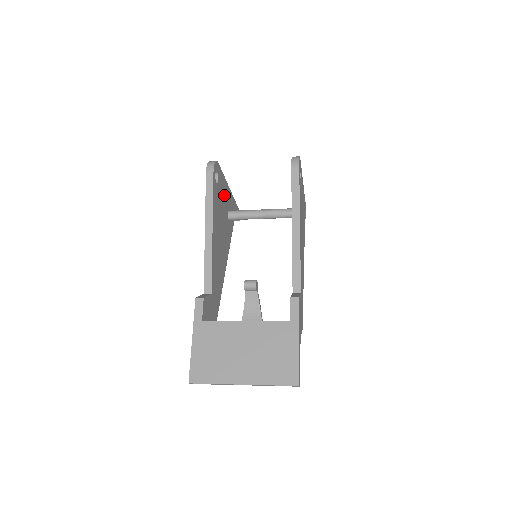
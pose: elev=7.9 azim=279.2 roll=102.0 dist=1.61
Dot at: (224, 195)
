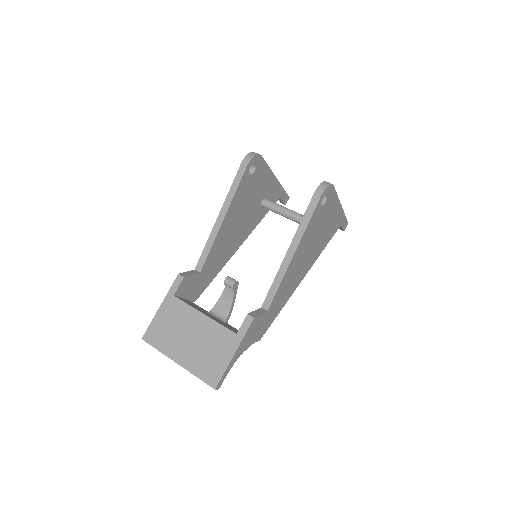
Dot at: (261, 184)
